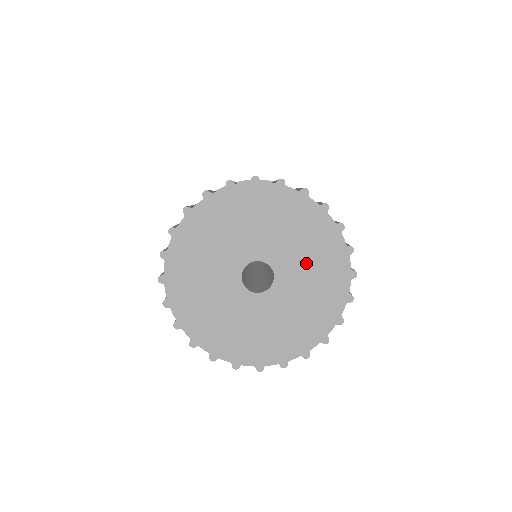
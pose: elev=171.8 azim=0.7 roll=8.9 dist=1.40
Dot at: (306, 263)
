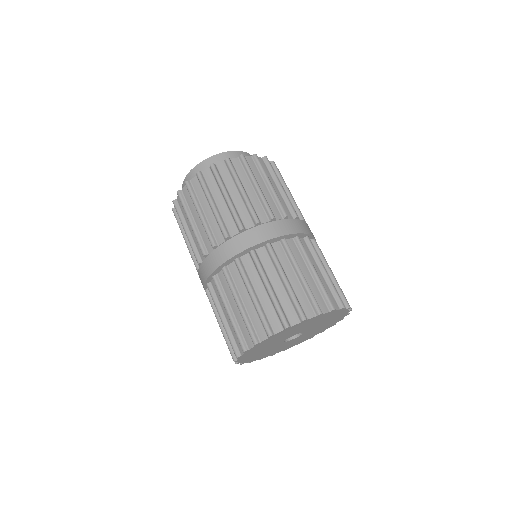
Dot at: (313, 324)
